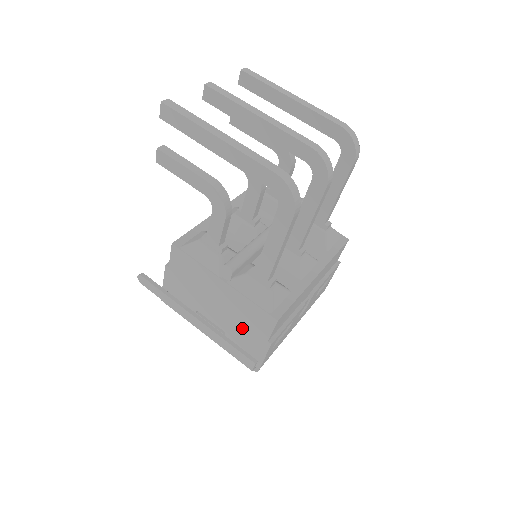
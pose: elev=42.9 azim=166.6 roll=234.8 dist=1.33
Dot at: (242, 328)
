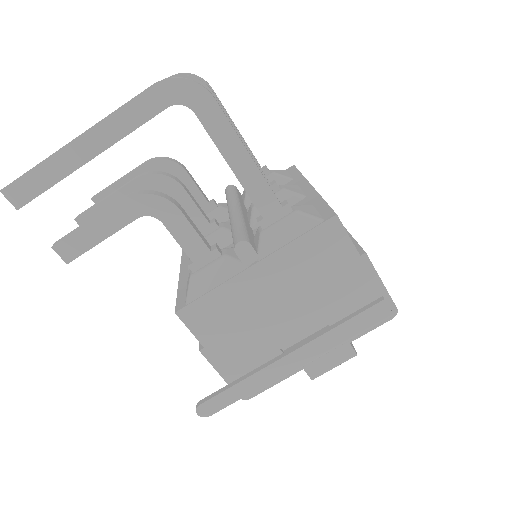
Dot at: (328, 286)
